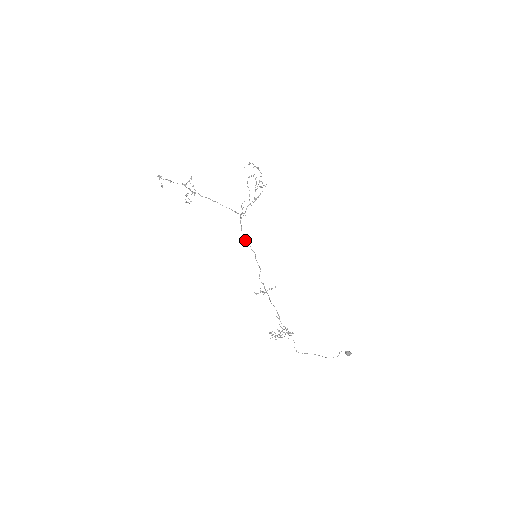
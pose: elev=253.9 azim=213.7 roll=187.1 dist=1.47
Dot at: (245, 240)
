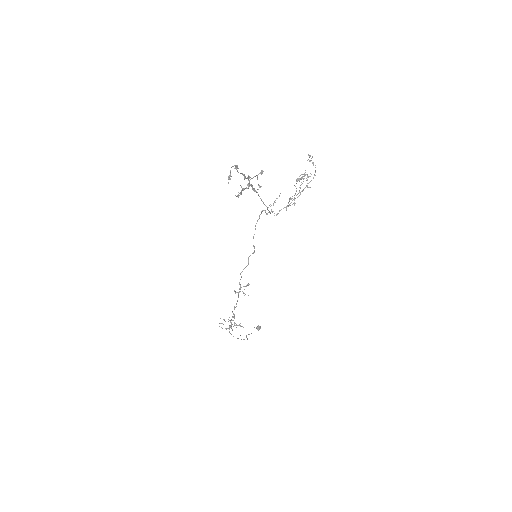
Dot at: occluded
